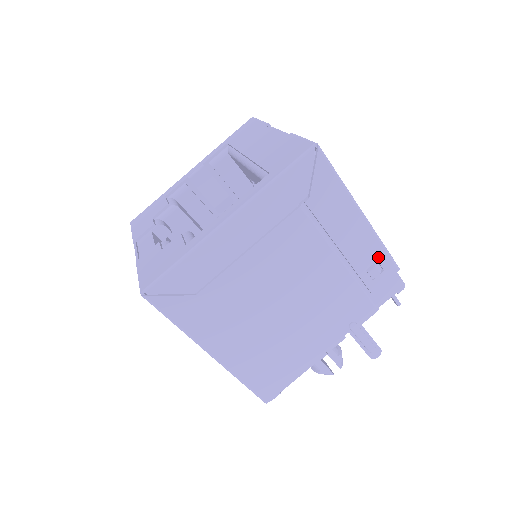
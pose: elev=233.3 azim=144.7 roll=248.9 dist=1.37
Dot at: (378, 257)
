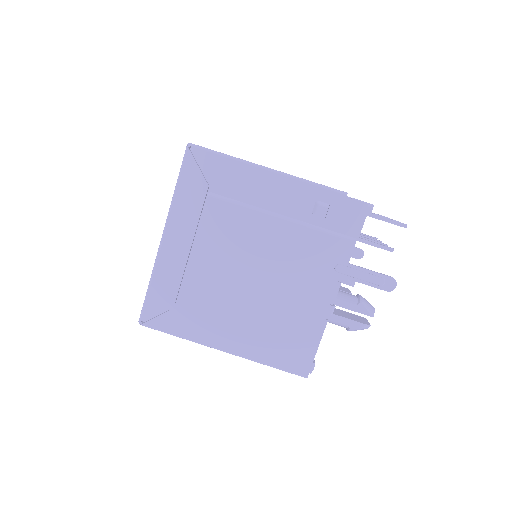
Dot at: (314, 195)
